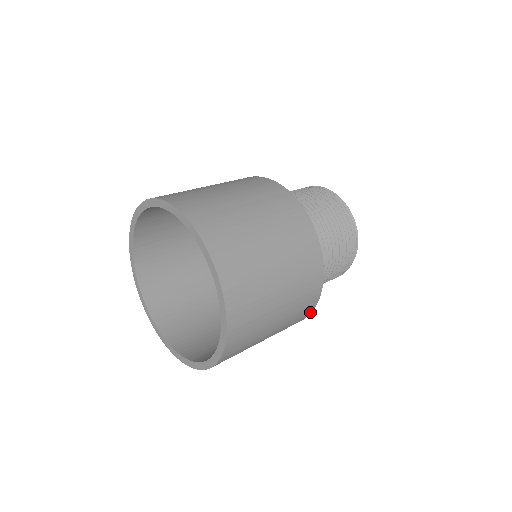
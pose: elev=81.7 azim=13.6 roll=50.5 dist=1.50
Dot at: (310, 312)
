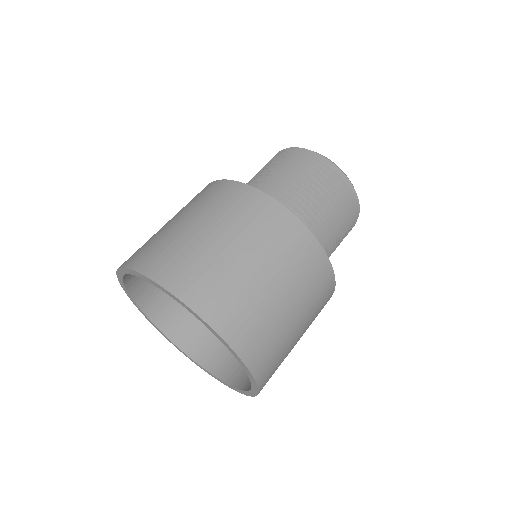
Dot at: occluded
